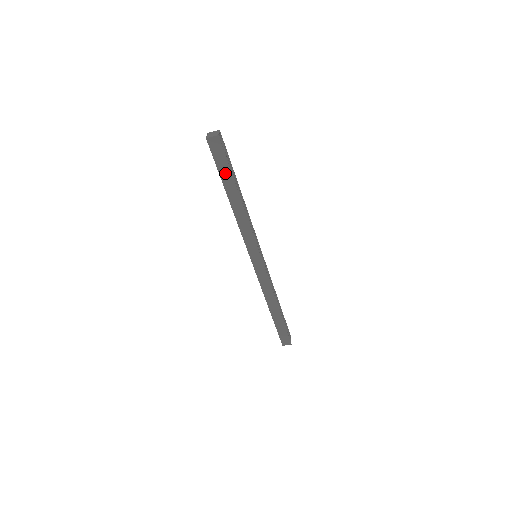
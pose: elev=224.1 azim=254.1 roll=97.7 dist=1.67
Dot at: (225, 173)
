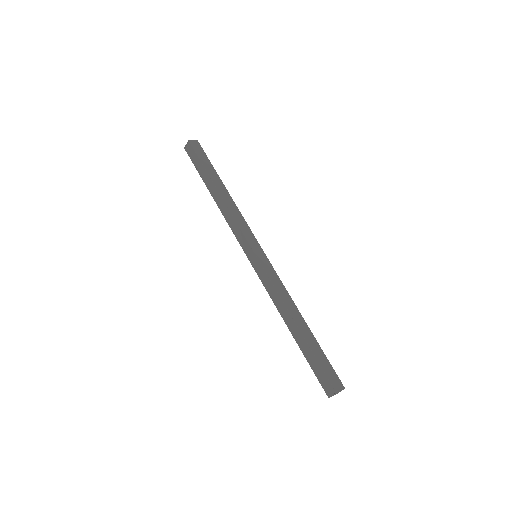
Dot at: occluded
